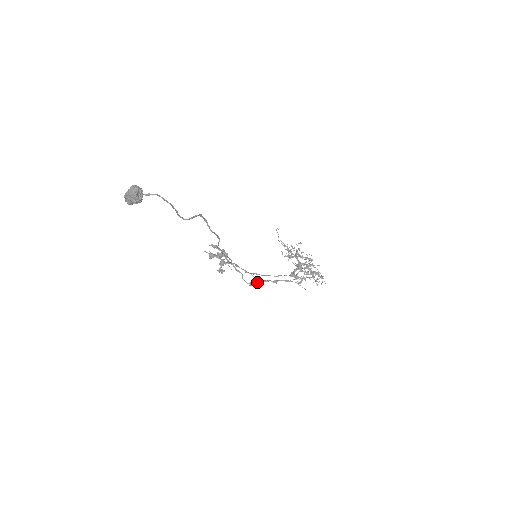
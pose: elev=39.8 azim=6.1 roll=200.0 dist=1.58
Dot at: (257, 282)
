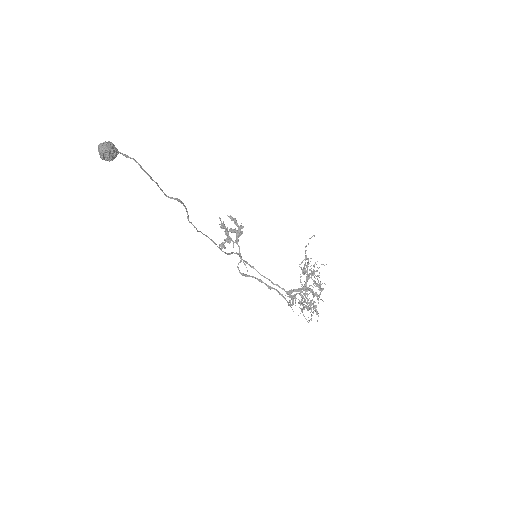
Dot at: (252, 276)
